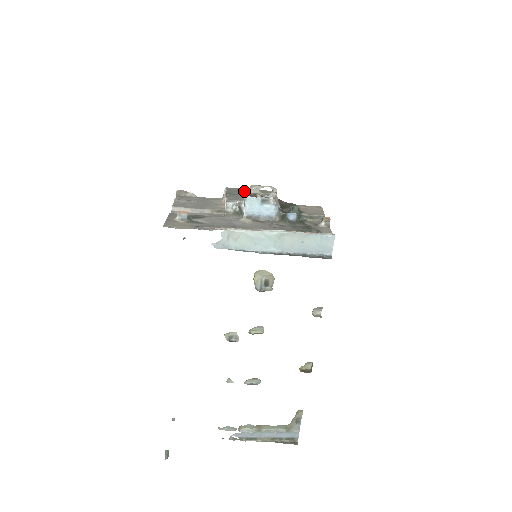
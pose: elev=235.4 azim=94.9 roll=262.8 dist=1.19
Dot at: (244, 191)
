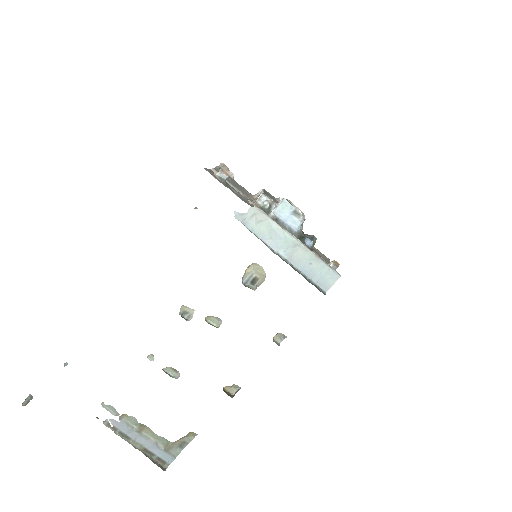
Dot at: (278, 200)
